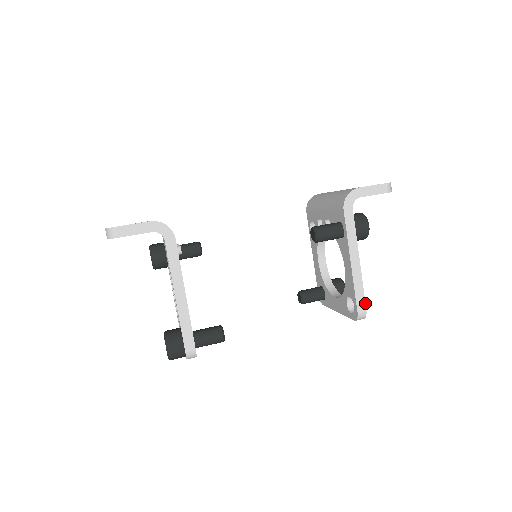
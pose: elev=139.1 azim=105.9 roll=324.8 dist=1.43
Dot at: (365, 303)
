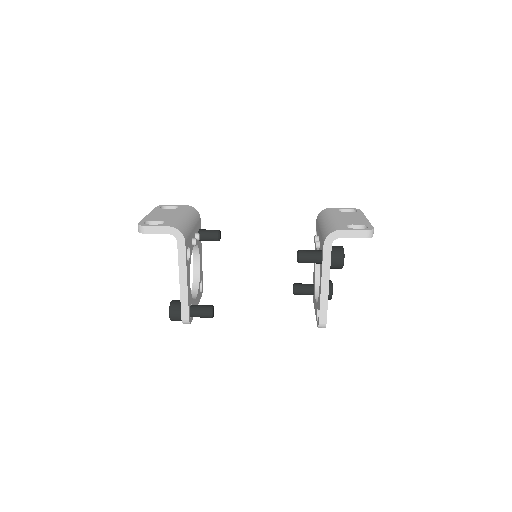
Dot at: occluded
